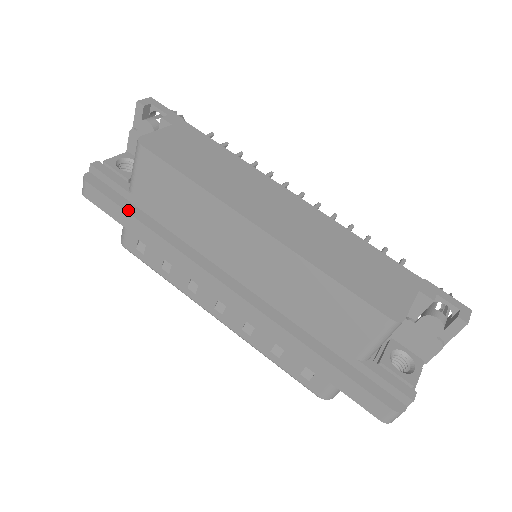
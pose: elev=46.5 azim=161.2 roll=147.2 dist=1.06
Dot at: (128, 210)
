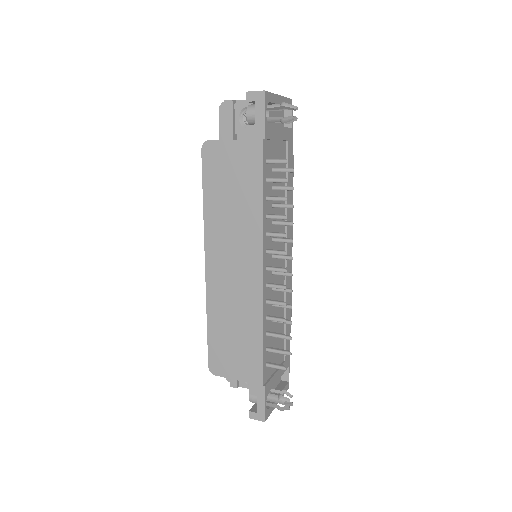
Dot at: occluded
